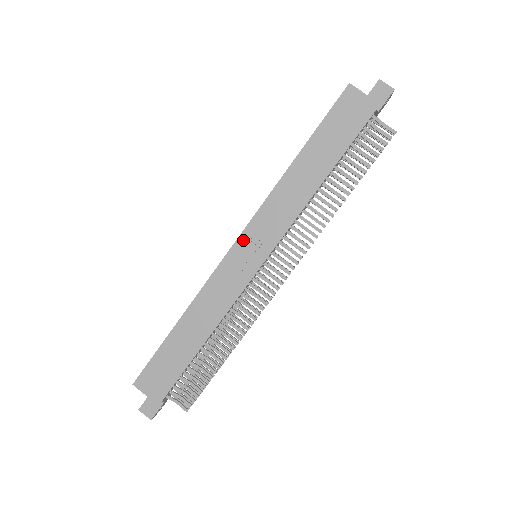
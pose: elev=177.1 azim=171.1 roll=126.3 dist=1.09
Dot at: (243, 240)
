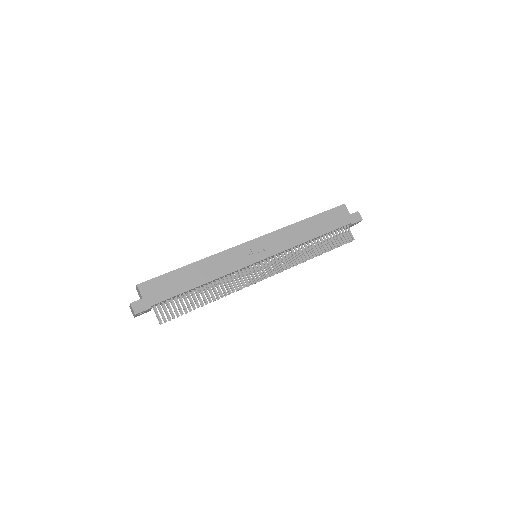
Dot at: (257, 242)
